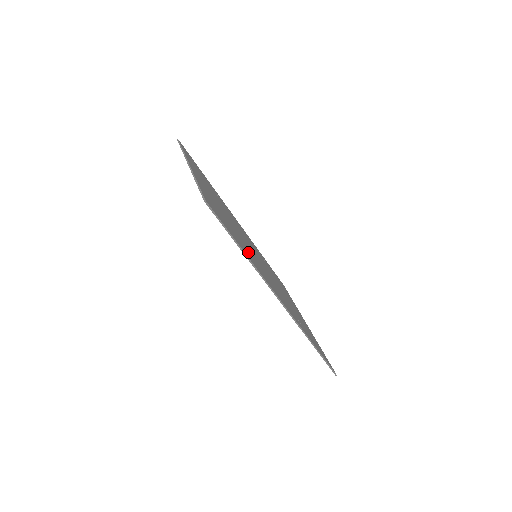
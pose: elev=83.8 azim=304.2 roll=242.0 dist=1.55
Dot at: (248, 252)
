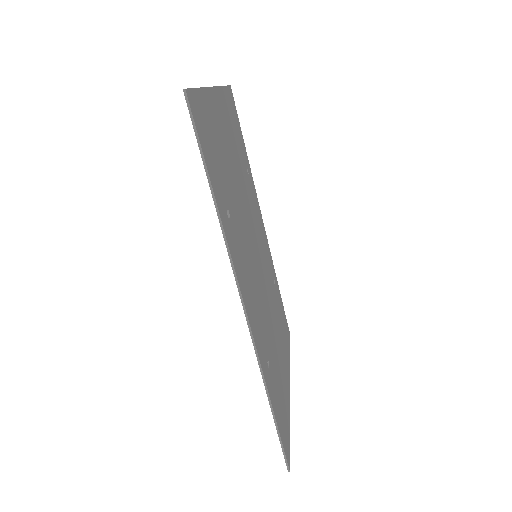
Dot at: (233, 221)
